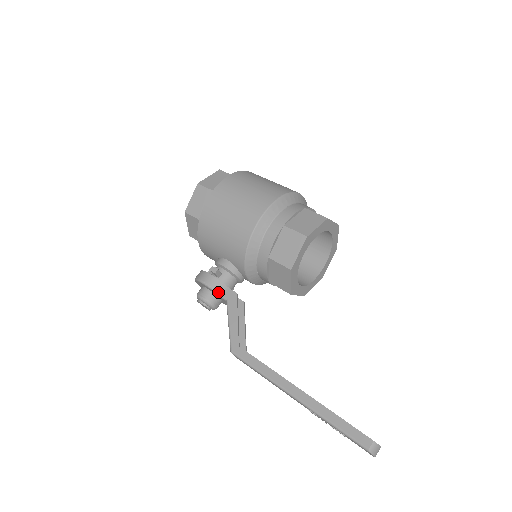
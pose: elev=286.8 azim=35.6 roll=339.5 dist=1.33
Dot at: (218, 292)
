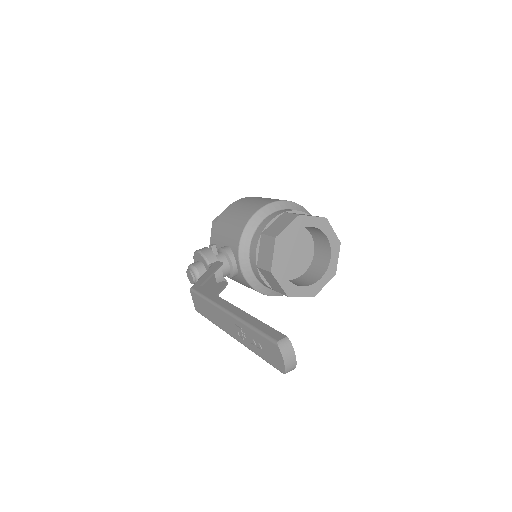
Dot at: (206, 258)
